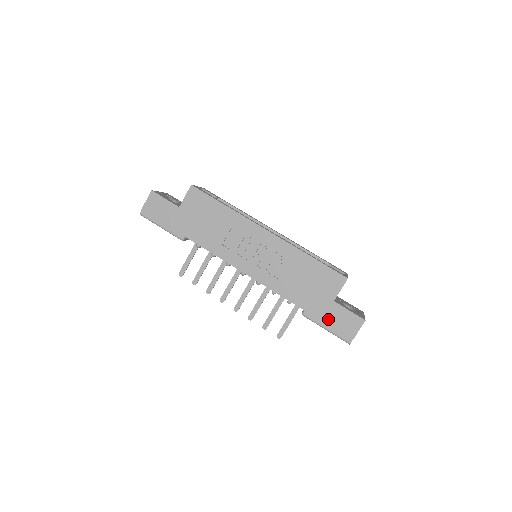
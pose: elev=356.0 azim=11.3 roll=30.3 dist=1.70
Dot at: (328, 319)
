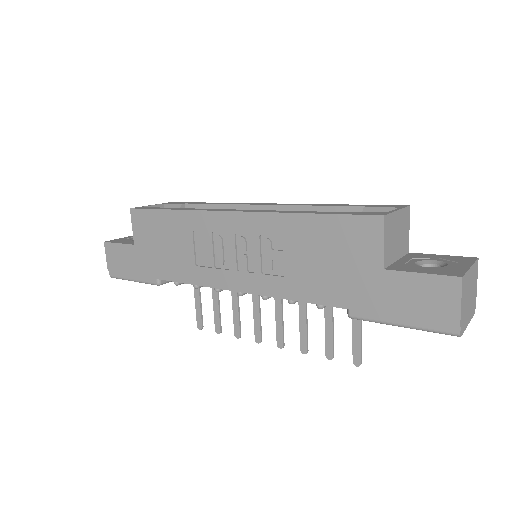
Dot at: (392, 306)
